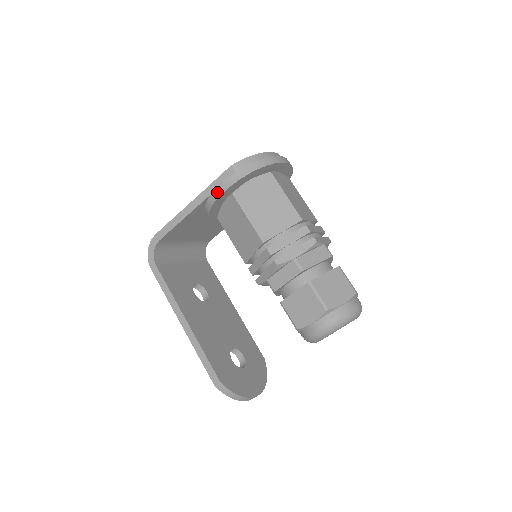
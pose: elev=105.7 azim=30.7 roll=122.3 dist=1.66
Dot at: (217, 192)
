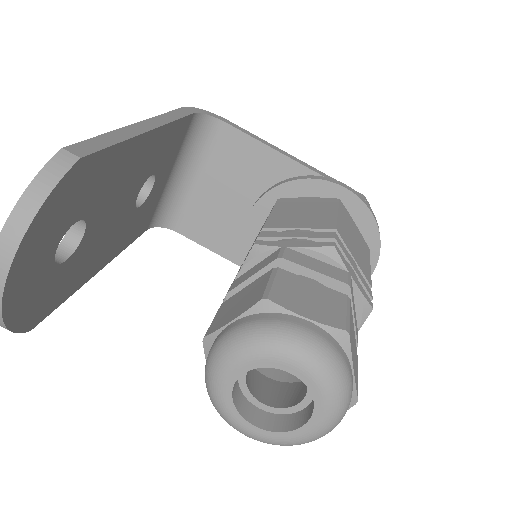
Dot at: (333, 180)
